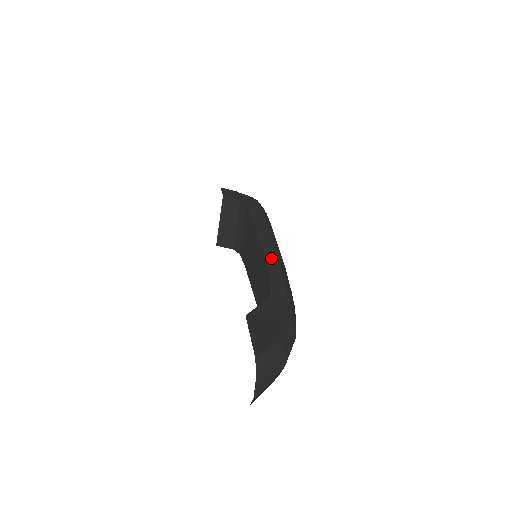
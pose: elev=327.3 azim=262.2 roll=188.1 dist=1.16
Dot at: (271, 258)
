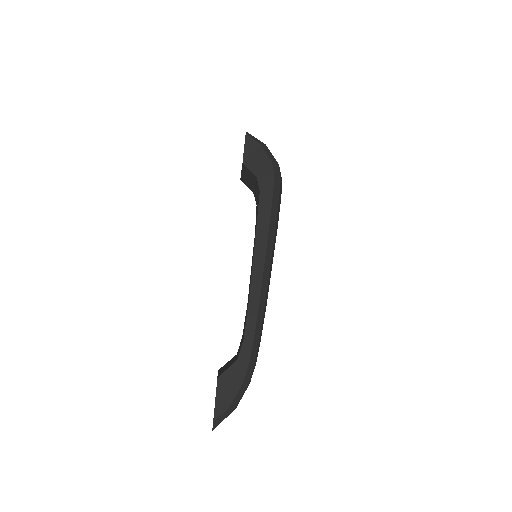
Dot at: (253, 305)
